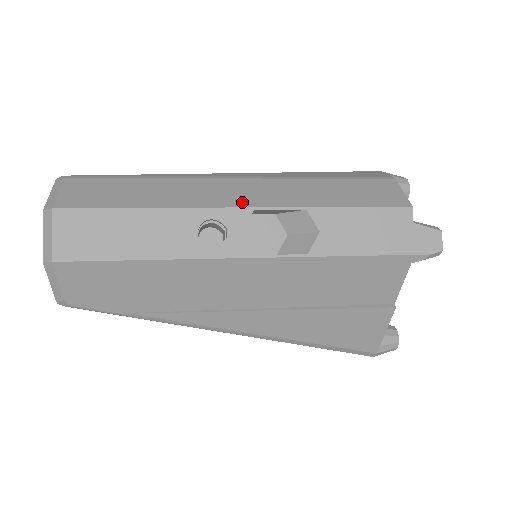
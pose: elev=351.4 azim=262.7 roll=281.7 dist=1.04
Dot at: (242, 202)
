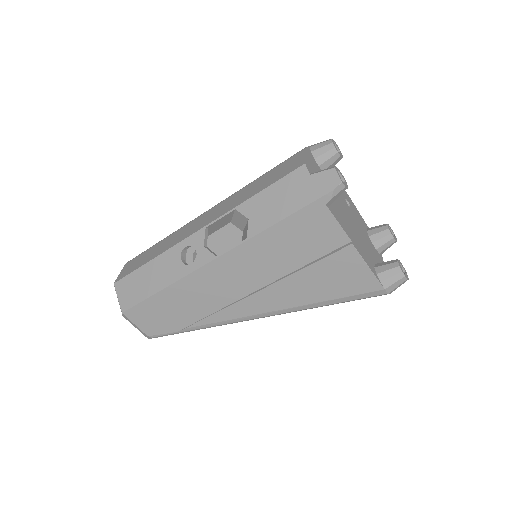
Dot at: (200, 227)
